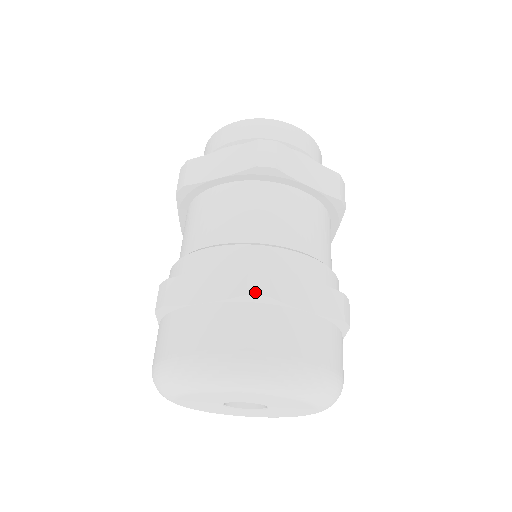
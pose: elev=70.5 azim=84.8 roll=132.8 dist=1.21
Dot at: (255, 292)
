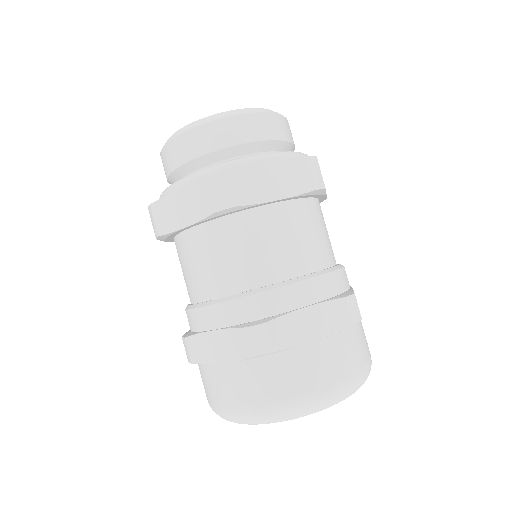
Dot at: (260, 352)
